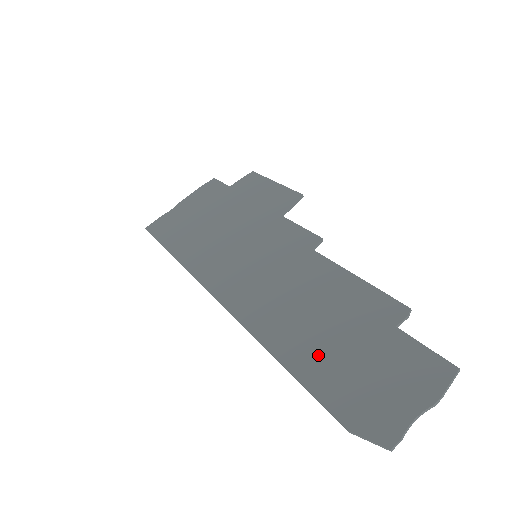
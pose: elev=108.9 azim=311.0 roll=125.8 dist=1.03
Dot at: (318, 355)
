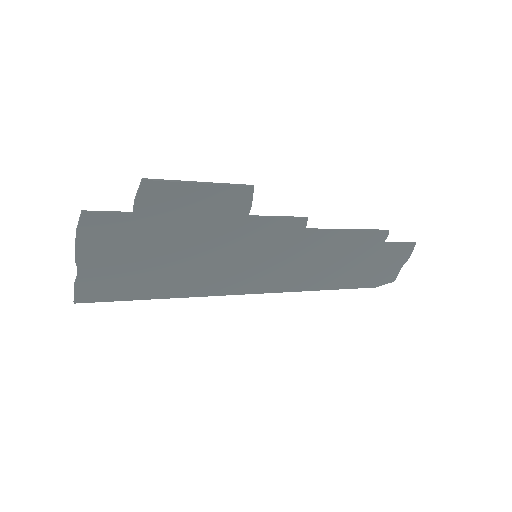
Dot at: (348, 276)
